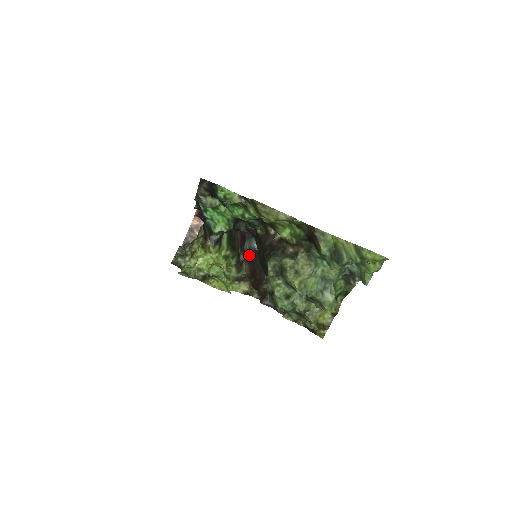
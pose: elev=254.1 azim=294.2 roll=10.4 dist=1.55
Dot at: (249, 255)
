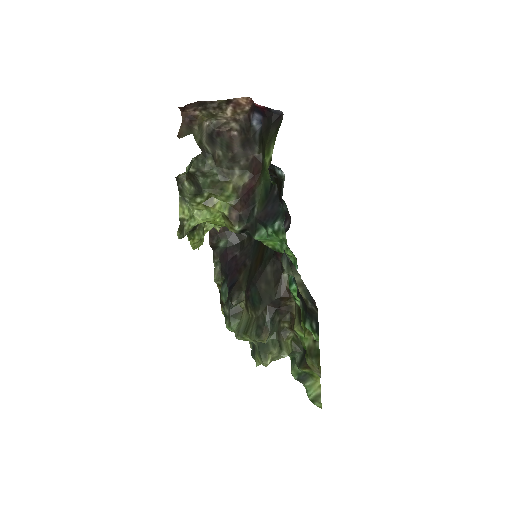
Dot at: occluded
